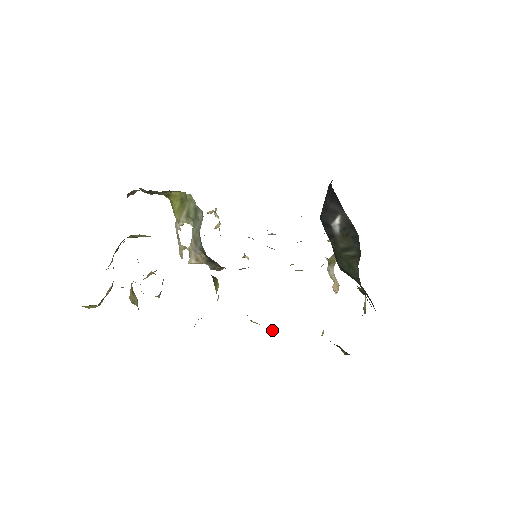
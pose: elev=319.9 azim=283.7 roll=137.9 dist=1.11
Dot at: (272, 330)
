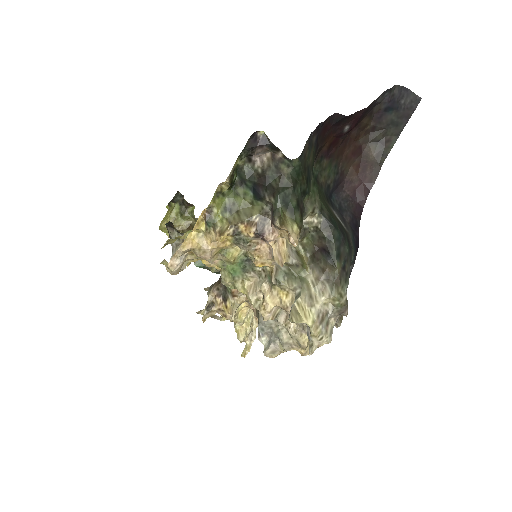
Dot at: (185, 257)
